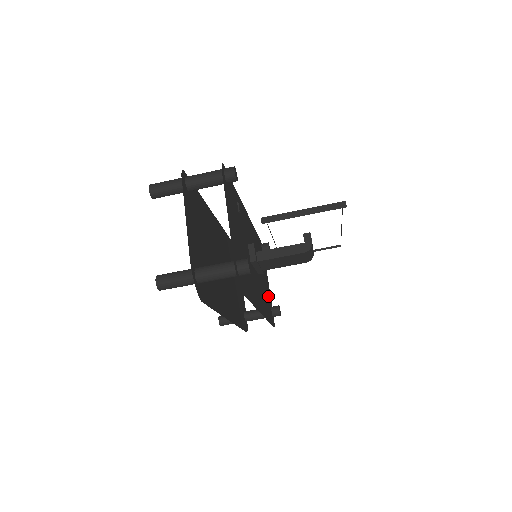
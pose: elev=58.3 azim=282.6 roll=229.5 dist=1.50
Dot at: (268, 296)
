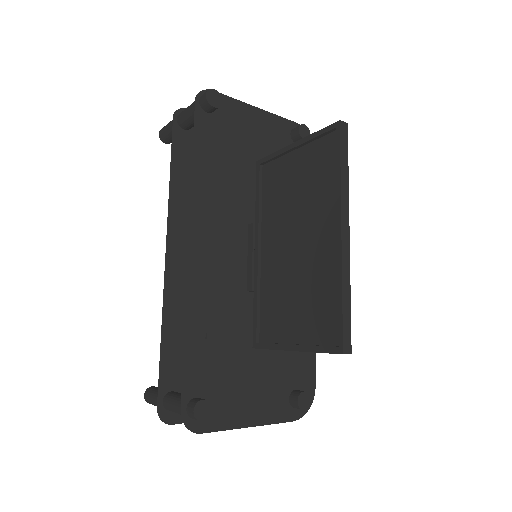
Dot at: (279, 148)
